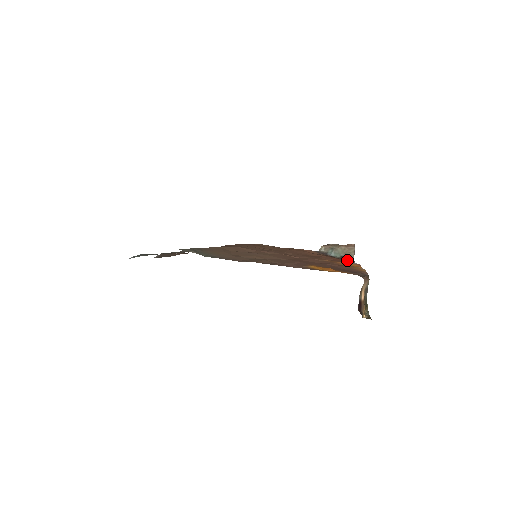
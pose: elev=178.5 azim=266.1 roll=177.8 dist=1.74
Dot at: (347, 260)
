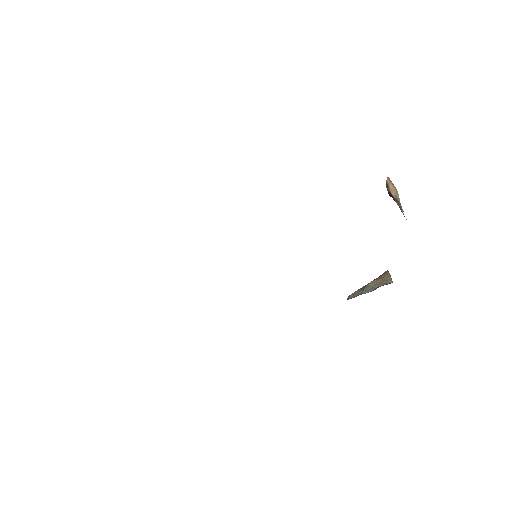
Dot at: occluded
